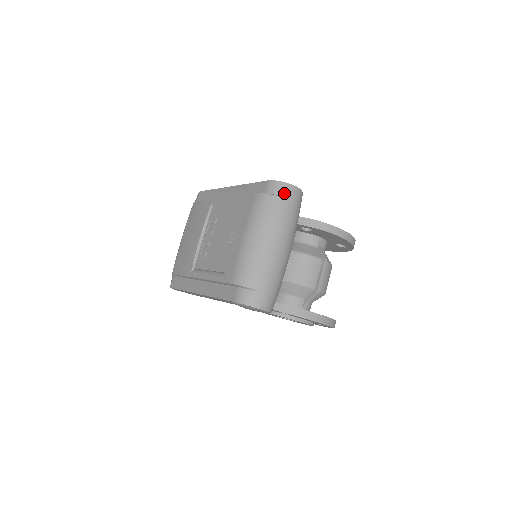
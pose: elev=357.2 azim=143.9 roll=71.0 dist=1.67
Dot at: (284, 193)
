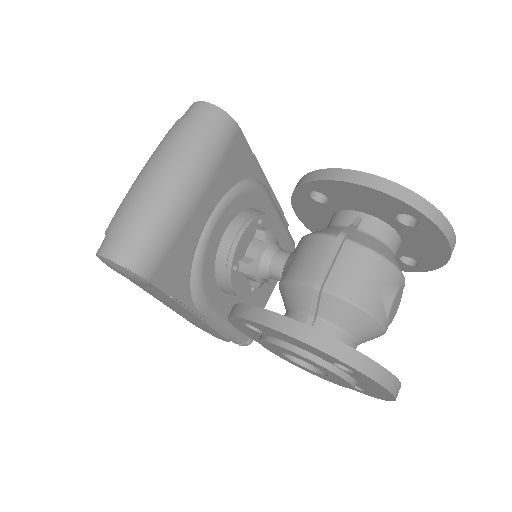
Dot at: (185, 114)
